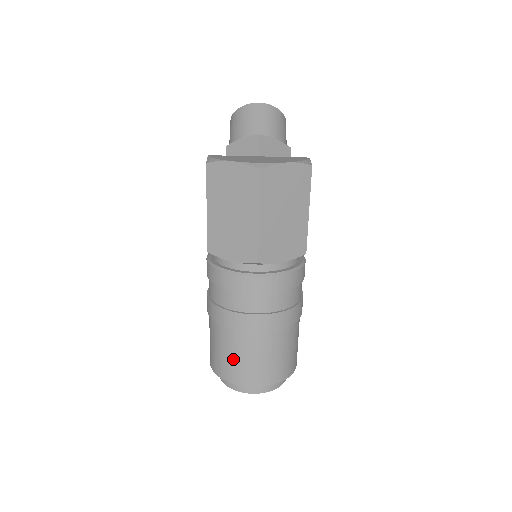
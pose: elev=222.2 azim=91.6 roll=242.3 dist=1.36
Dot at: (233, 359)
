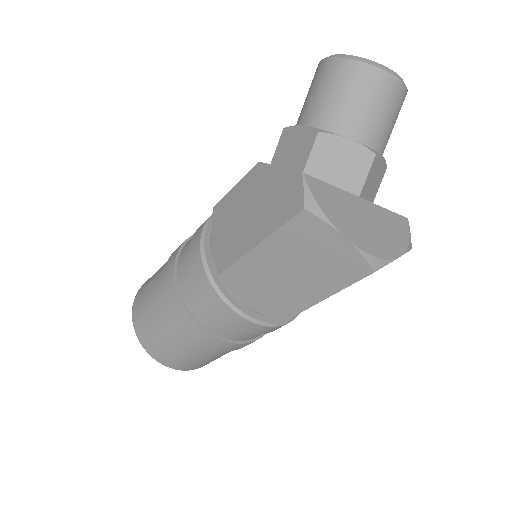
Dot at: (176, 353)
